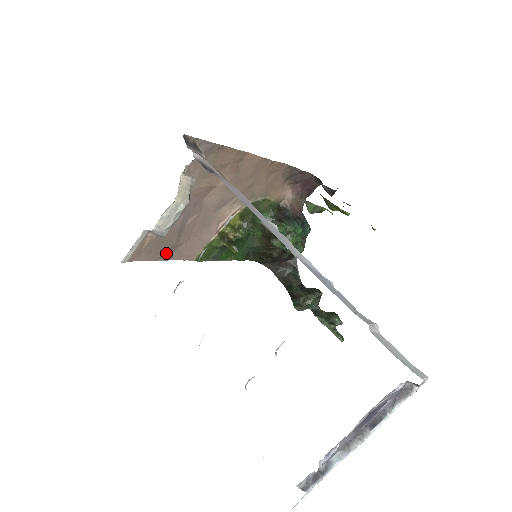
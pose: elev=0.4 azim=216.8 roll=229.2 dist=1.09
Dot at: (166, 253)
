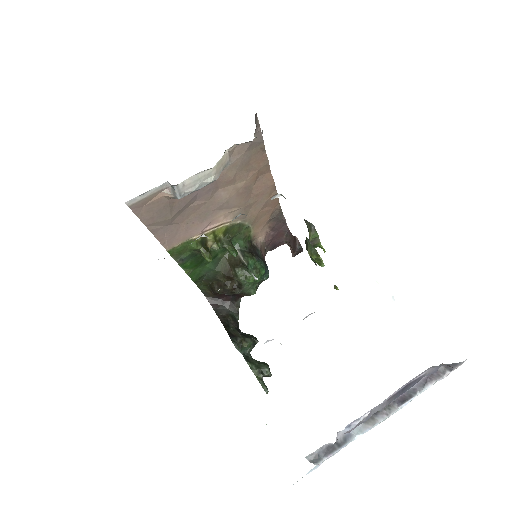
Dot at: (157, 224)
